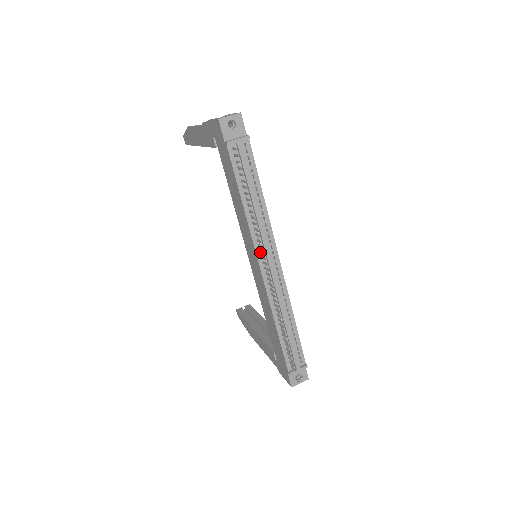
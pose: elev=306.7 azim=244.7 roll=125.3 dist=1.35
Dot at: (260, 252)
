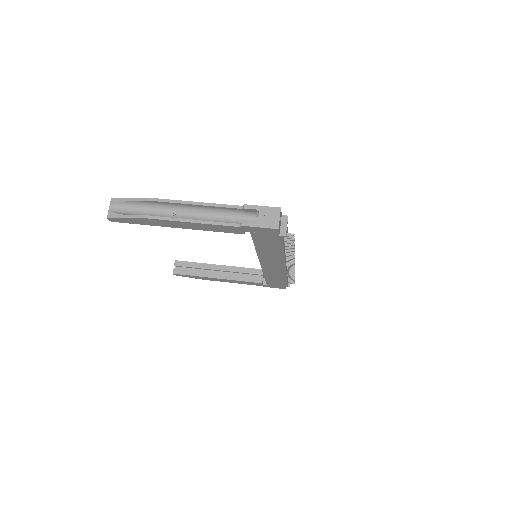
Dot at: (287, 260)
